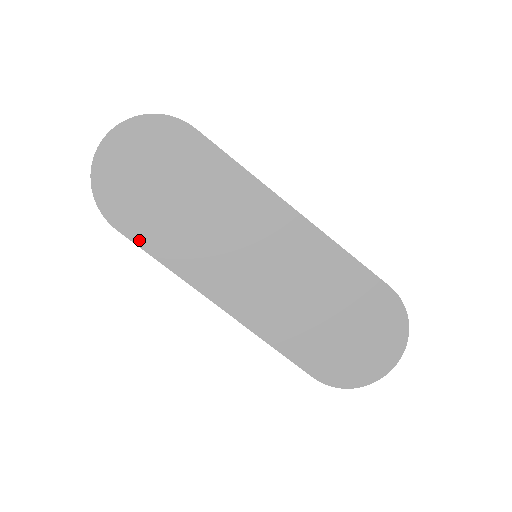
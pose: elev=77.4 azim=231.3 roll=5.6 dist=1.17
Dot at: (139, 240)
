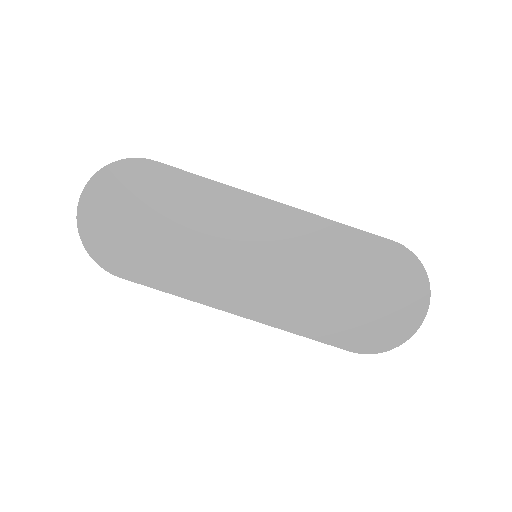
Dot at: (143, 280)
